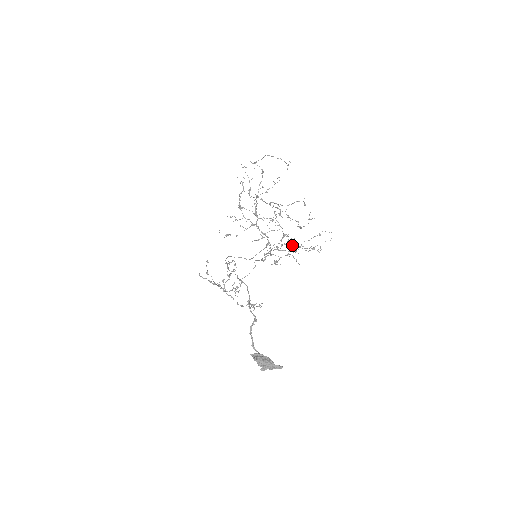
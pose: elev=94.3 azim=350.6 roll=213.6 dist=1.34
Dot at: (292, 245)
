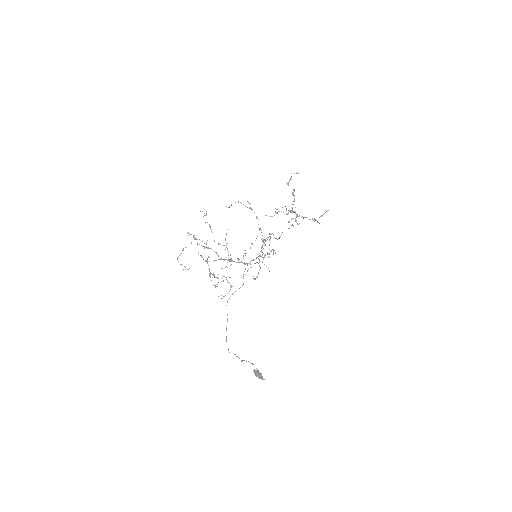
Dot at: (267, 237)
